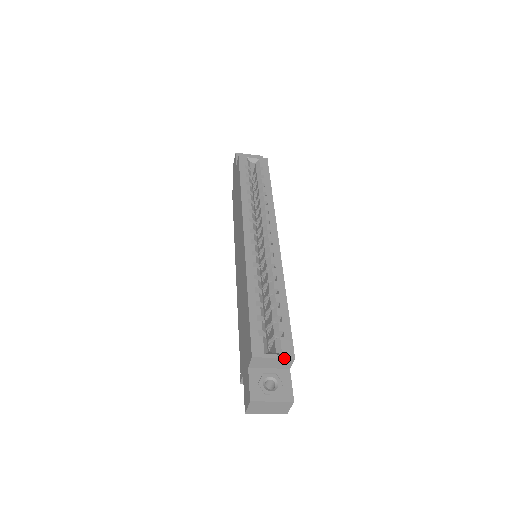
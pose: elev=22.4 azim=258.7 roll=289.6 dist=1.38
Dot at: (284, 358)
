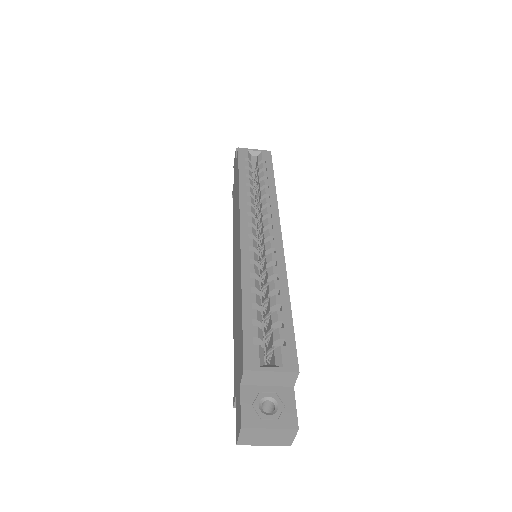
Dot at: (285, 372)
